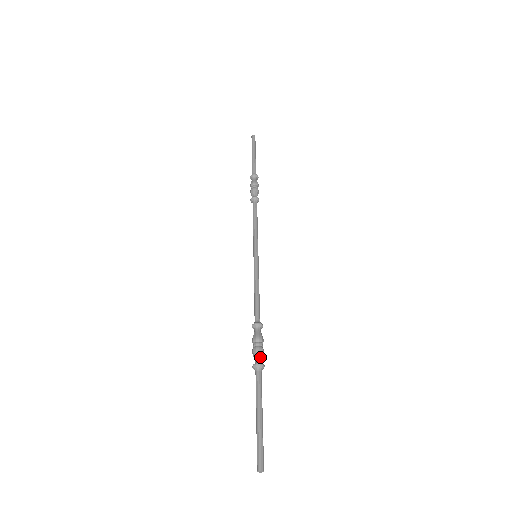
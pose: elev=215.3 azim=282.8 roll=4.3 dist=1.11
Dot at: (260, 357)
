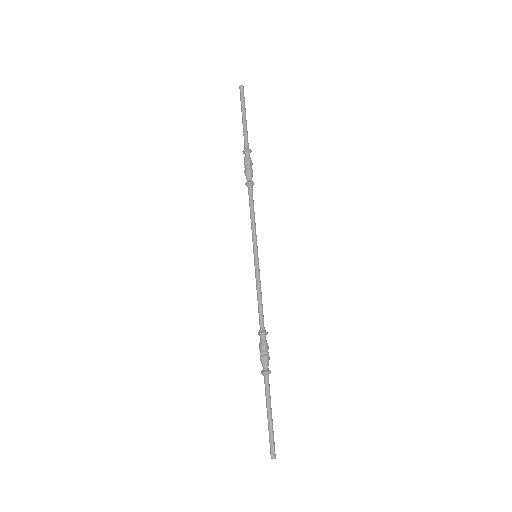
Dot at: (266, 365)
